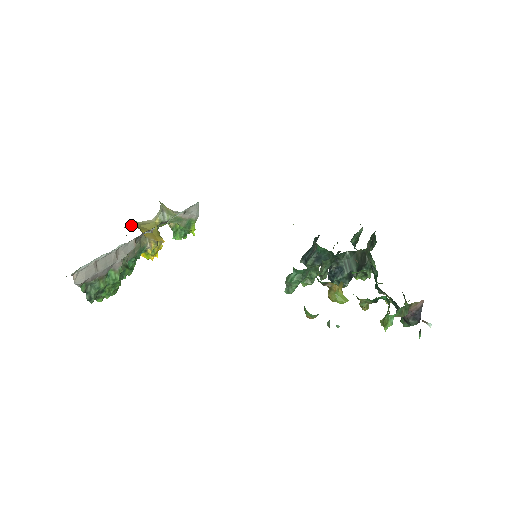
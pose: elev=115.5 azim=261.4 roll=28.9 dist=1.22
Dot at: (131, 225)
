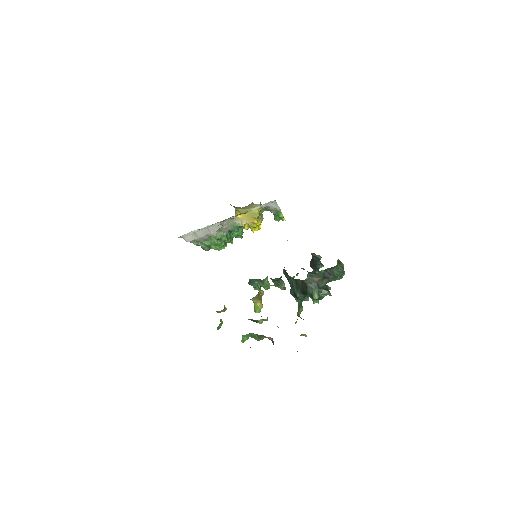
Dot at: (247, 206)
